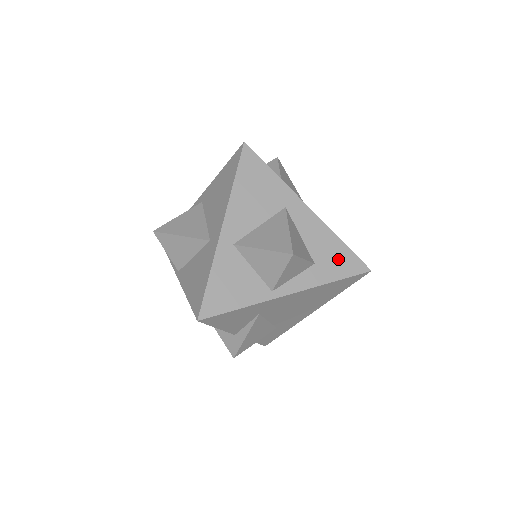
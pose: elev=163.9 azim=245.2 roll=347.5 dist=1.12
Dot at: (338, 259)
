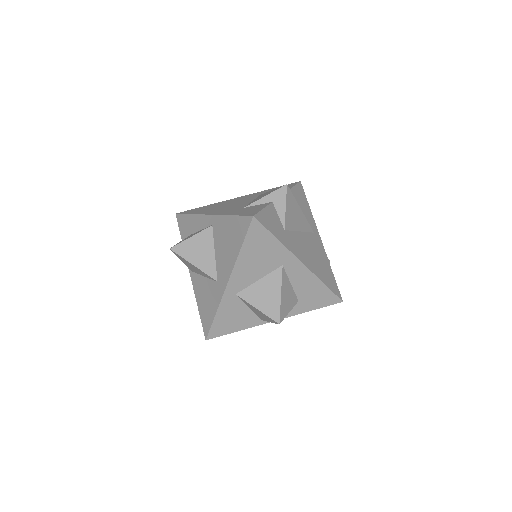
Dot at: (318, 297)
